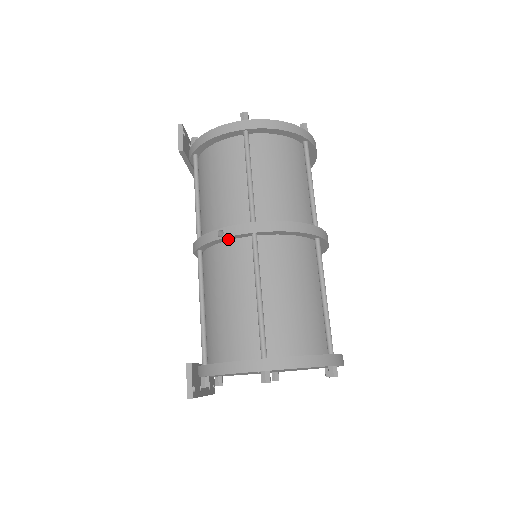
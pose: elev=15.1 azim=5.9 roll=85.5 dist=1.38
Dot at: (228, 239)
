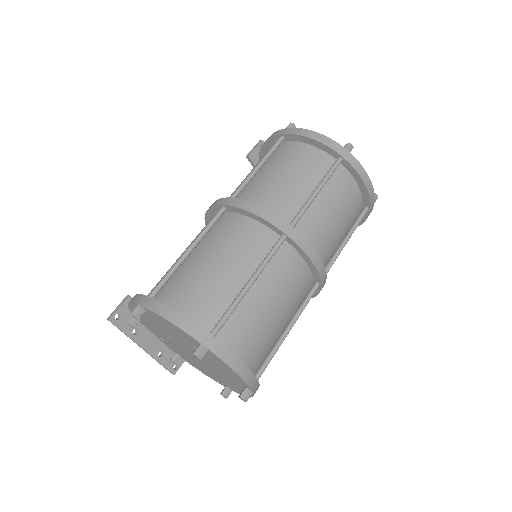
Dot at: (214, 213)
